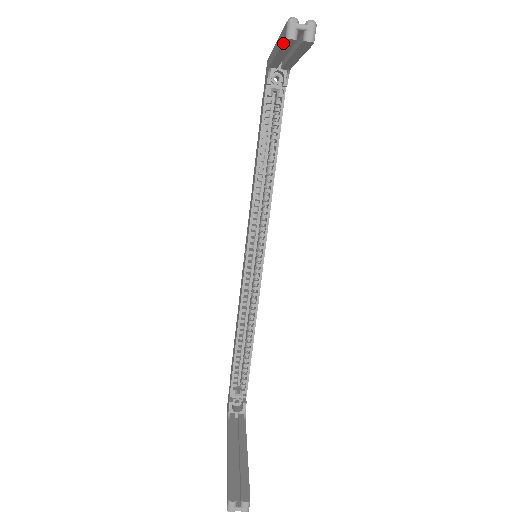
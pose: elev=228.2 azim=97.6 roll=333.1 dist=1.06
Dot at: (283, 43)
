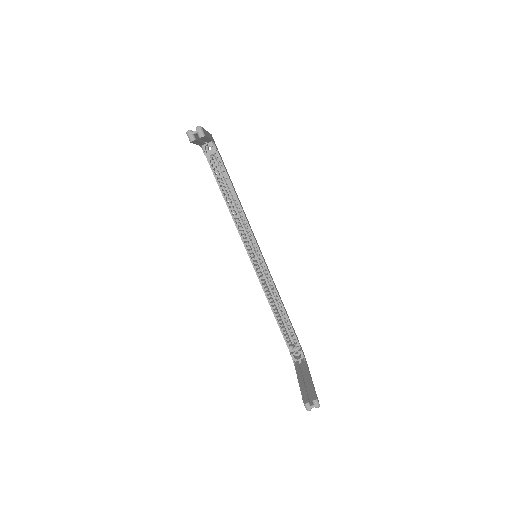
Dot at: occluded
